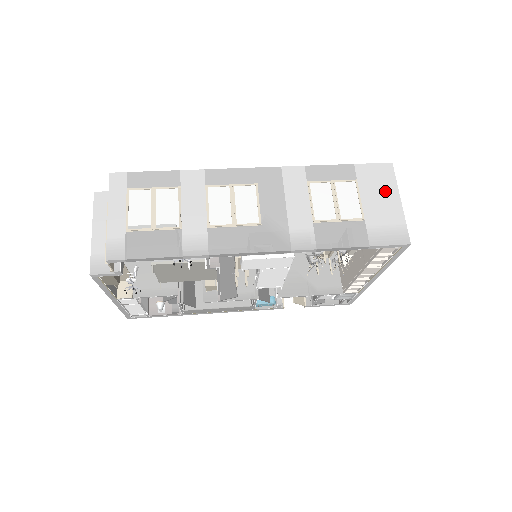
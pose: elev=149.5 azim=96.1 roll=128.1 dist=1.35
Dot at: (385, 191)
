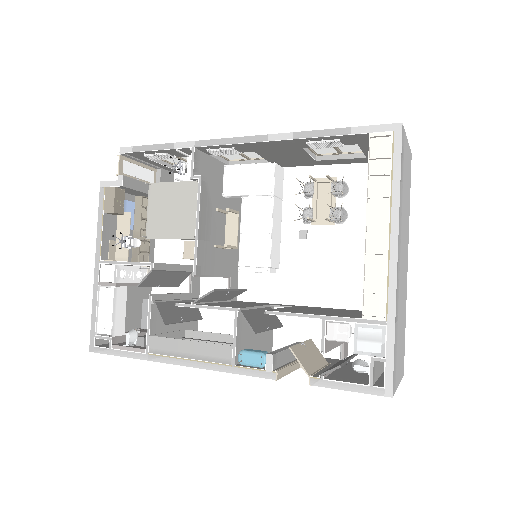
Dot at: occluded
